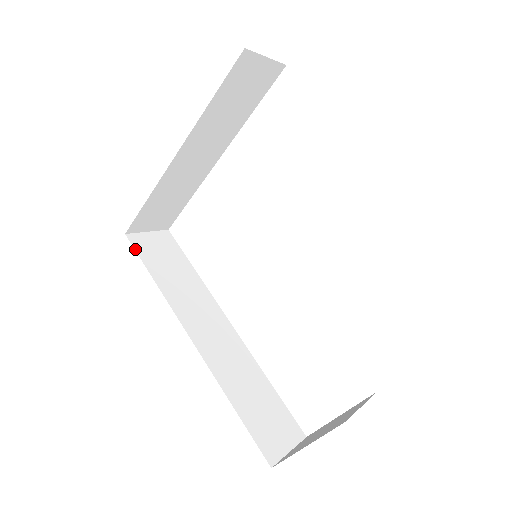
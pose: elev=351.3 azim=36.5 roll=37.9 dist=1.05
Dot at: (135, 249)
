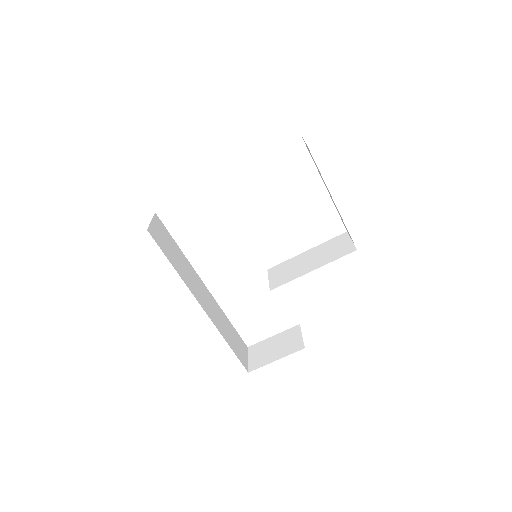
Dot at: occluded
